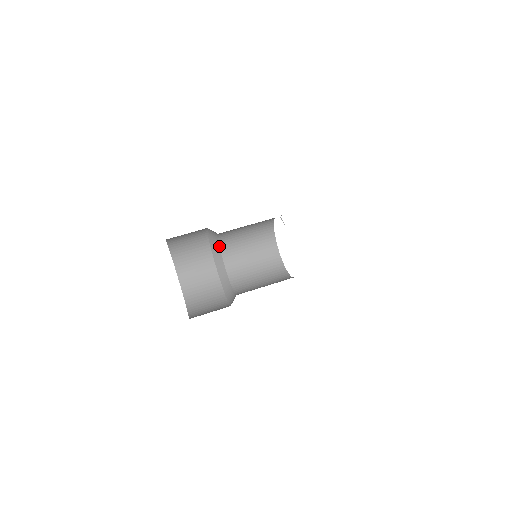
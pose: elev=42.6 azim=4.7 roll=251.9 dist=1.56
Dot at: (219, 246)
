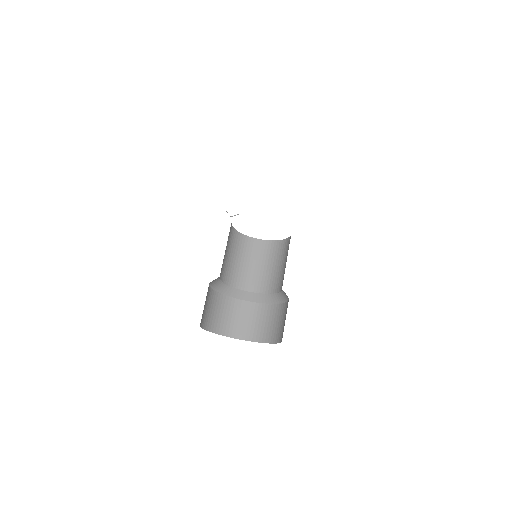
Dot at: (234, 288)
